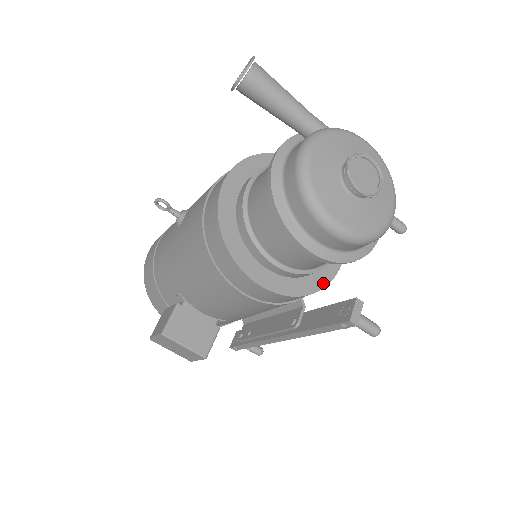
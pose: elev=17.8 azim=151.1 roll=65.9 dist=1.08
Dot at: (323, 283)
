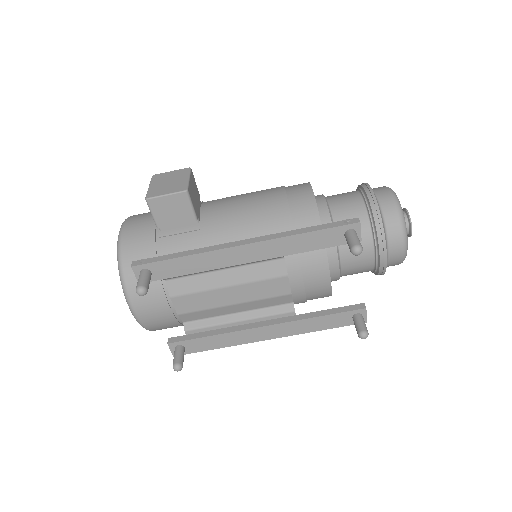
Dot at: occluded
